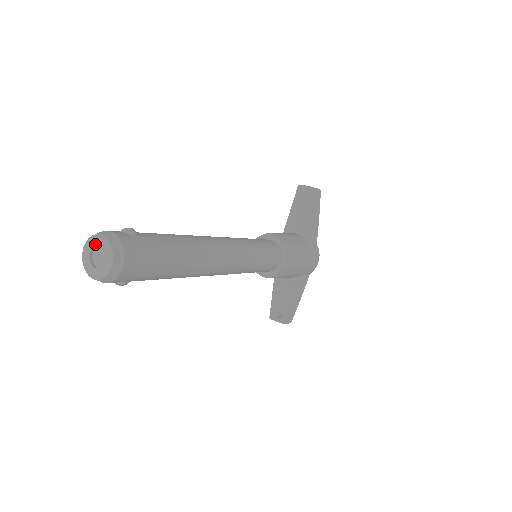
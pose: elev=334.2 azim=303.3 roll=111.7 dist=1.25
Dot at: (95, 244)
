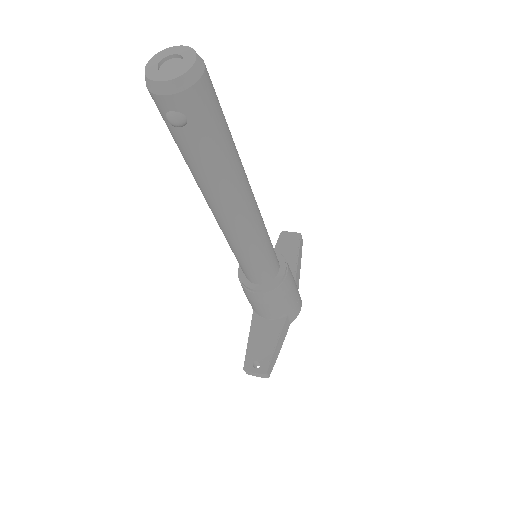
Dot at: (169, 54)
